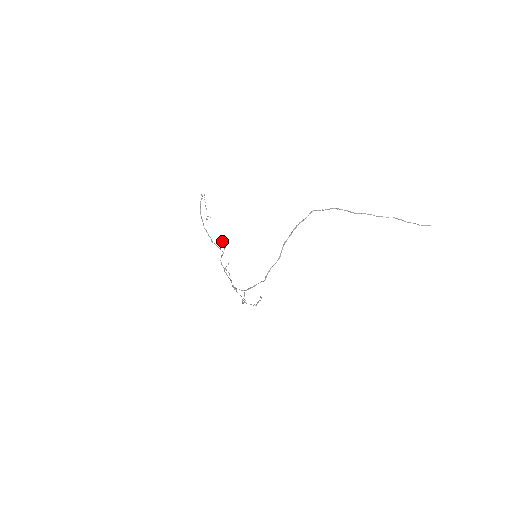
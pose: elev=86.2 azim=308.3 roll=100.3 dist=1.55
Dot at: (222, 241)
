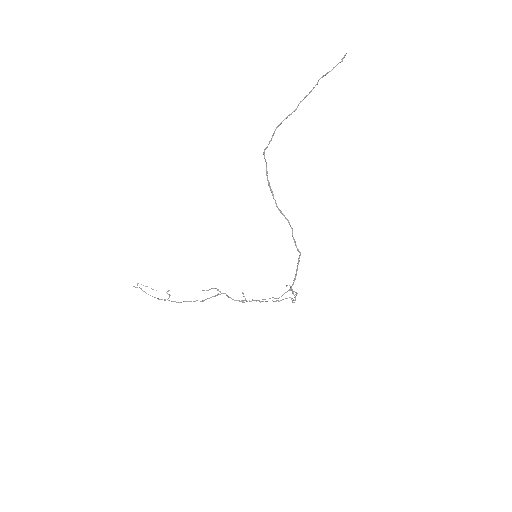
Dot at: (207, 290)
